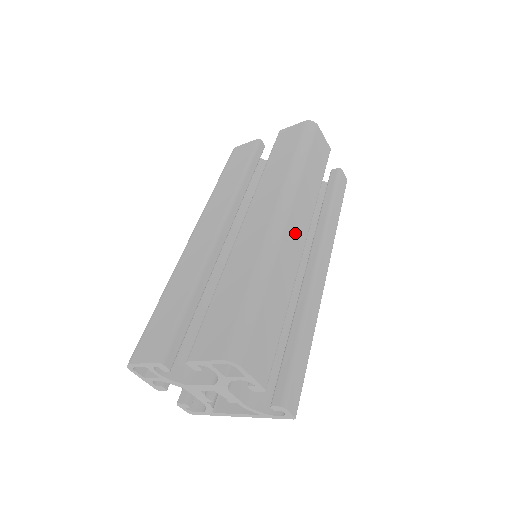
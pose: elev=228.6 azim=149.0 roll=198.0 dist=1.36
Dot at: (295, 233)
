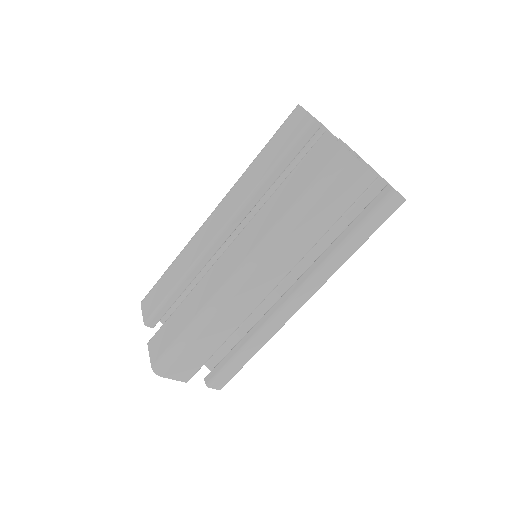
Dot at: (256, 288)
